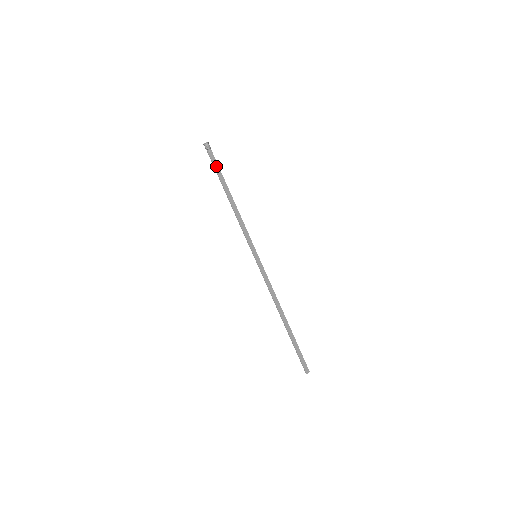
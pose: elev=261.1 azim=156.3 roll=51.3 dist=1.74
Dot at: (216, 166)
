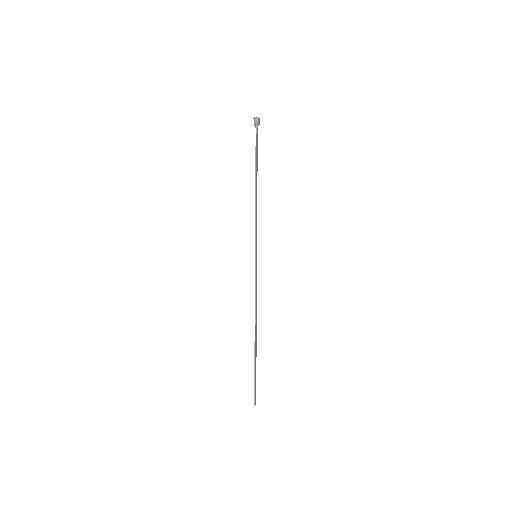
Dot at: (257, 146)
